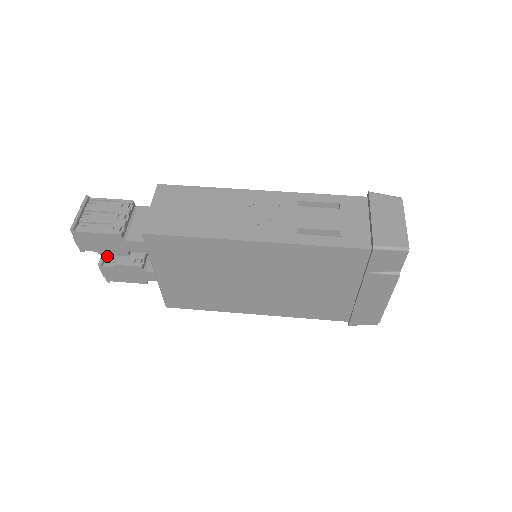
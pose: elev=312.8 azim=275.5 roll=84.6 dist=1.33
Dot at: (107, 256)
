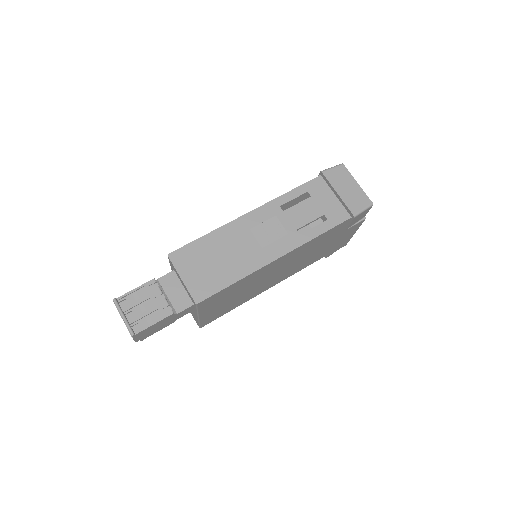
Dot at: occluded
